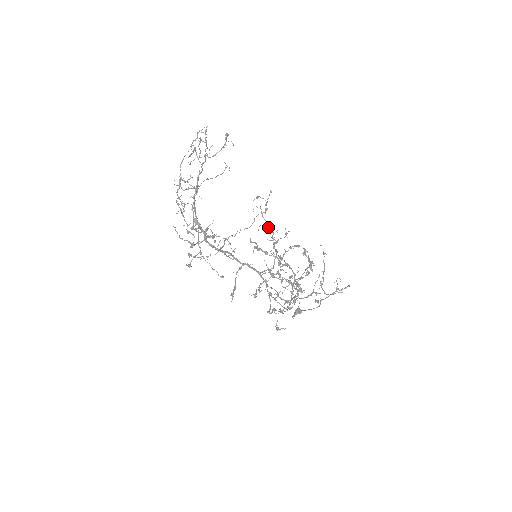
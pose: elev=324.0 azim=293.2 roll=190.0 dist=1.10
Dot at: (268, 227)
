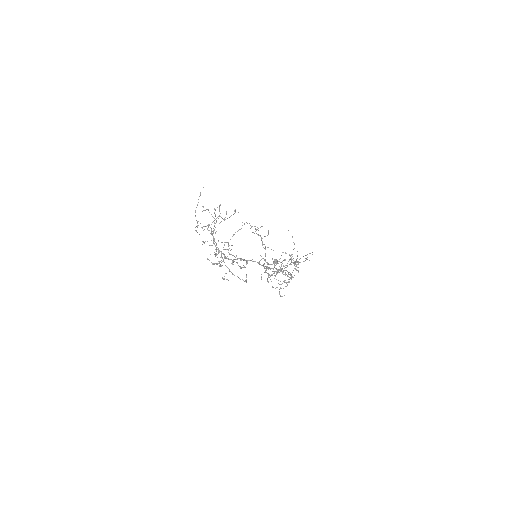
Dot at: occluded
